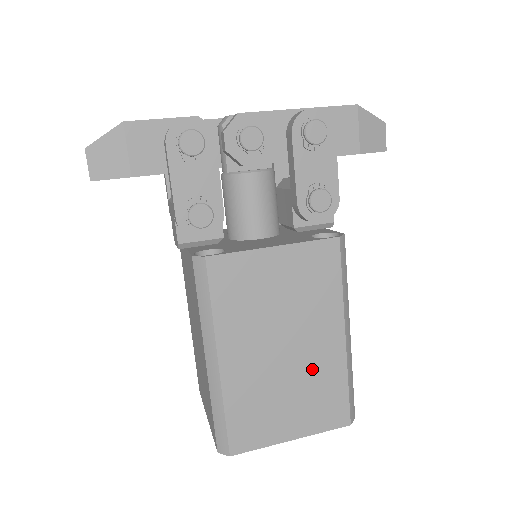
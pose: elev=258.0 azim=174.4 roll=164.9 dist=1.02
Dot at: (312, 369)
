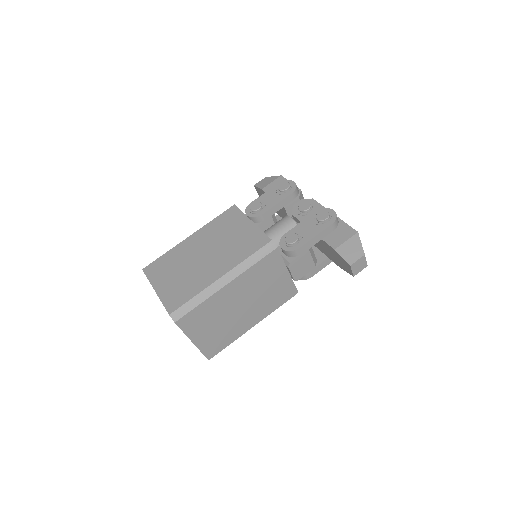
Dot at: (197, 274)
